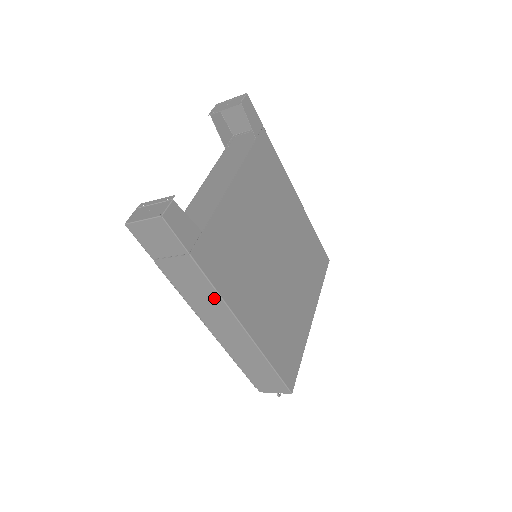
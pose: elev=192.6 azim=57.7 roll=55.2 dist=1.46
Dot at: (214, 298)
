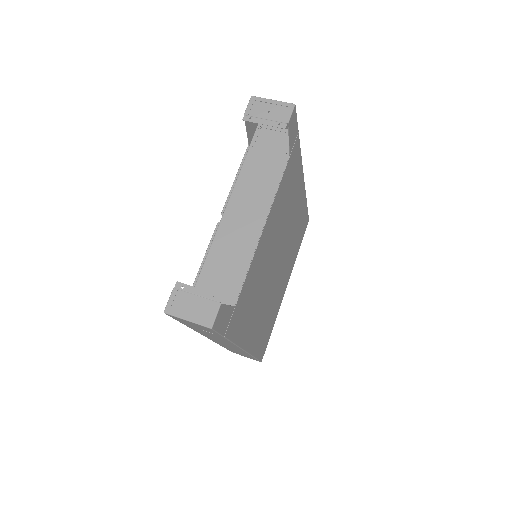
Dot at: (229, 343)
